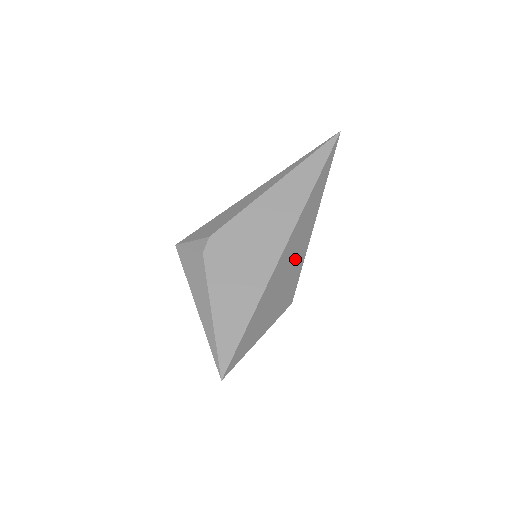
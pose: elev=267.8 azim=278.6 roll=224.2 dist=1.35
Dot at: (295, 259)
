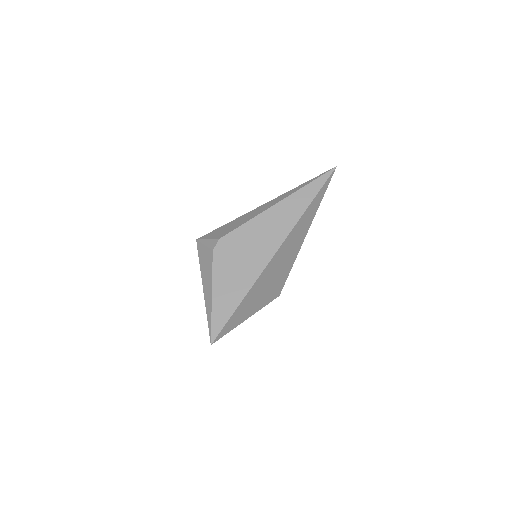
Dot at: (284, 263)
